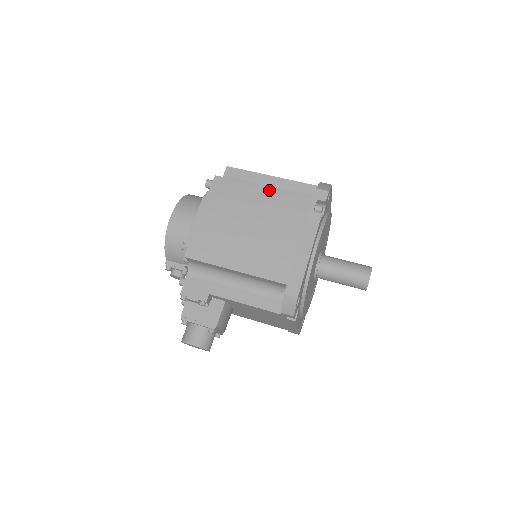
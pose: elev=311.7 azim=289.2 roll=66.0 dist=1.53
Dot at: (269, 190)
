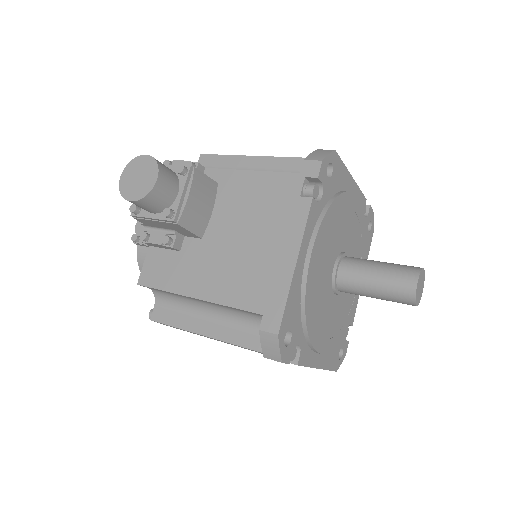
Dot at: occluded
